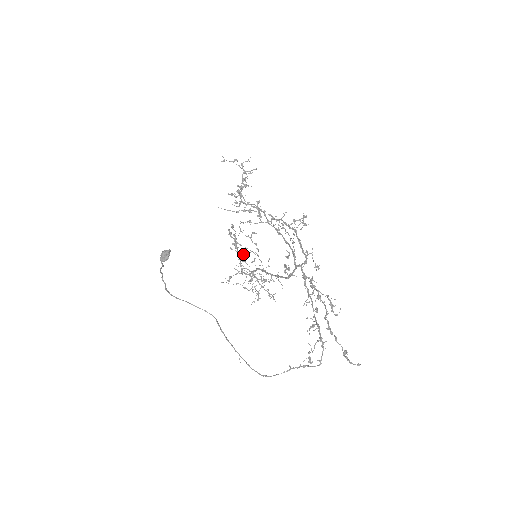
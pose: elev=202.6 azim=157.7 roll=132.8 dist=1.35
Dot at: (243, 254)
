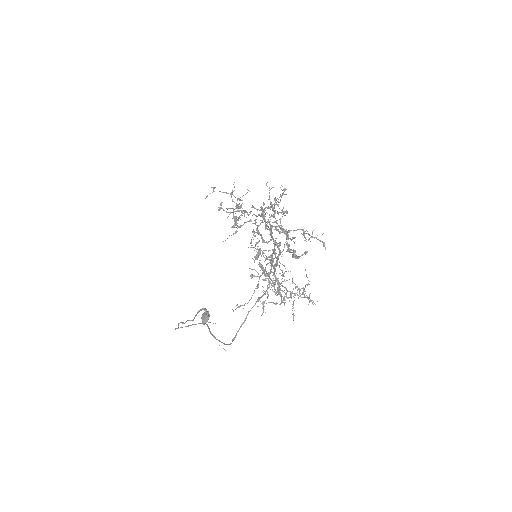
Dot at: occluded
